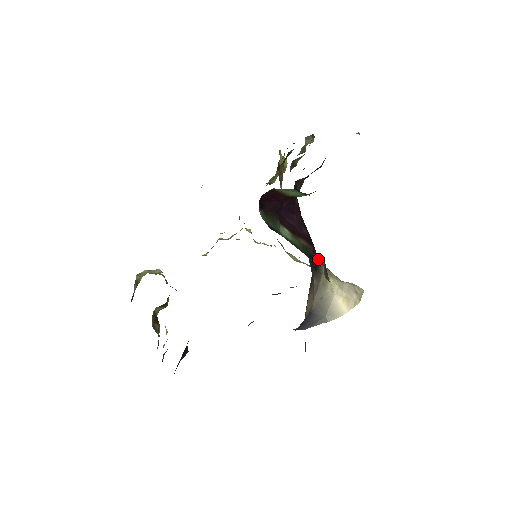
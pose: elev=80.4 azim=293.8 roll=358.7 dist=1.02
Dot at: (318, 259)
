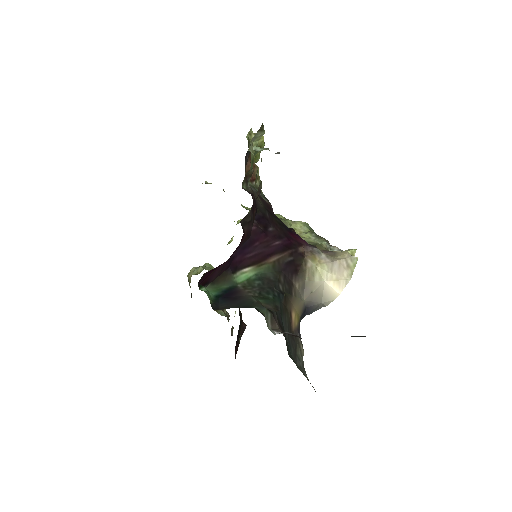
Dot at: (300, 255)
